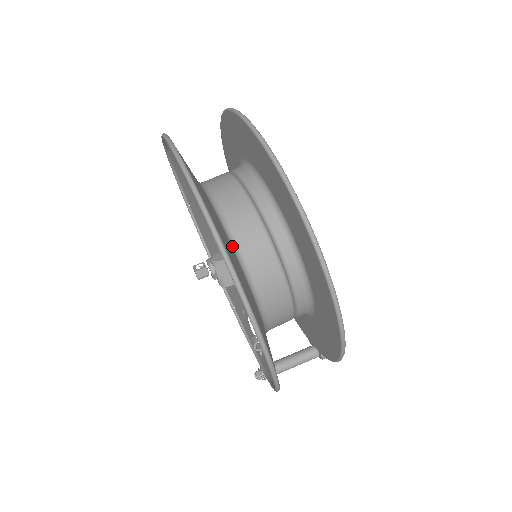
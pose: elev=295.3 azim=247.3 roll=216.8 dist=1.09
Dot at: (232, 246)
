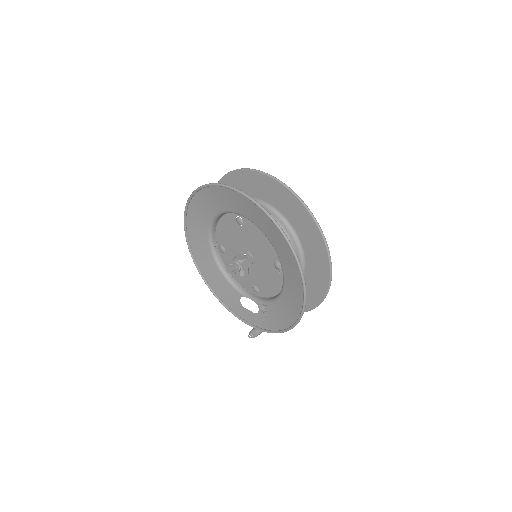
Dot at: (273, 246)
